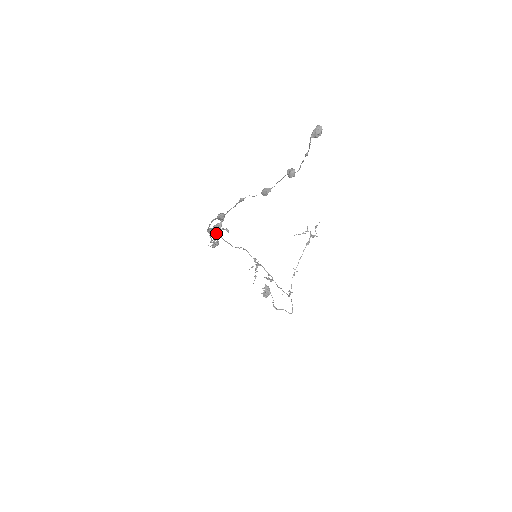
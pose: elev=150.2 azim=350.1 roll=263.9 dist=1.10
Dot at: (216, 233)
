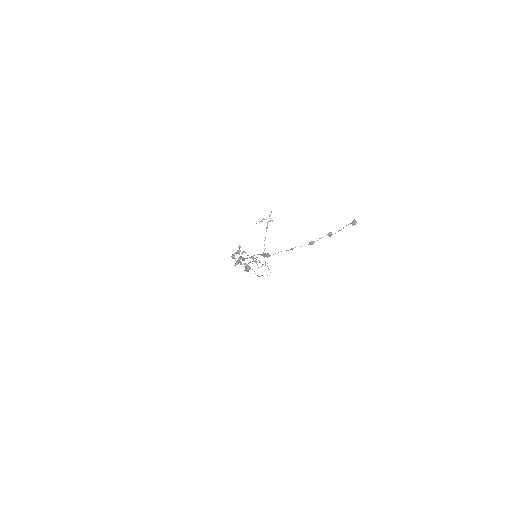
Dot at: (240, 257)
